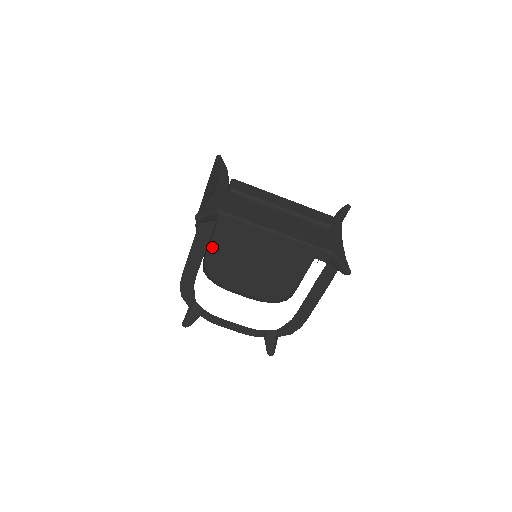
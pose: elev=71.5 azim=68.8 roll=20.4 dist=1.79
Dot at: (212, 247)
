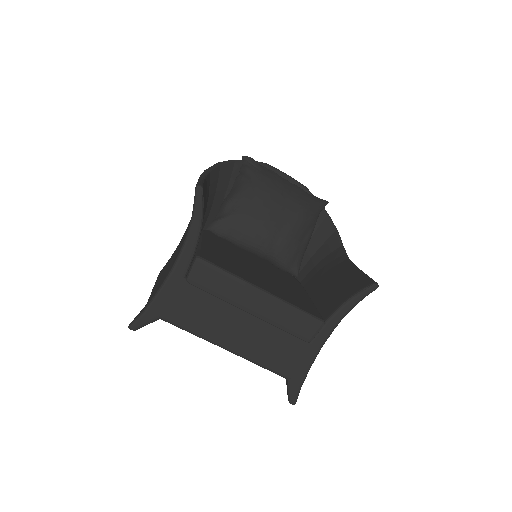
Dot at: occluded
